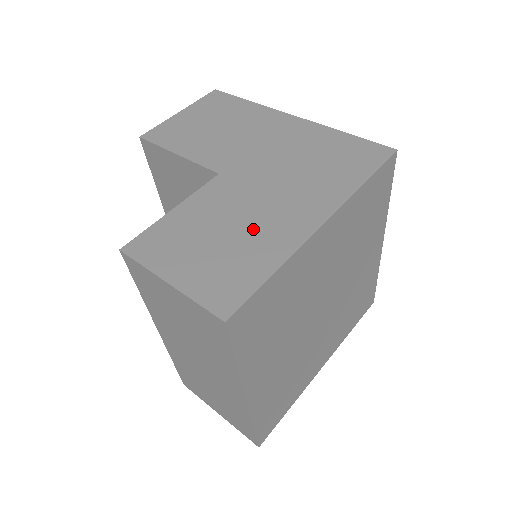
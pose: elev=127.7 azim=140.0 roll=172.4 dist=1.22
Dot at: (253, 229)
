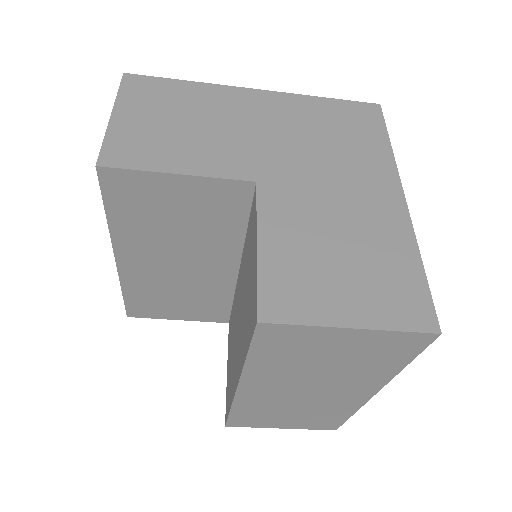
Dot at: (359, 230)
